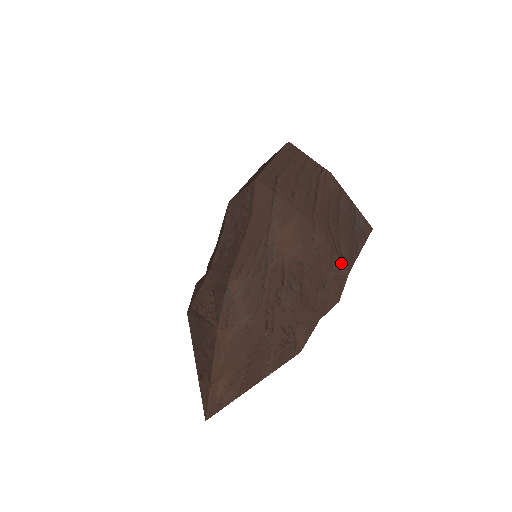
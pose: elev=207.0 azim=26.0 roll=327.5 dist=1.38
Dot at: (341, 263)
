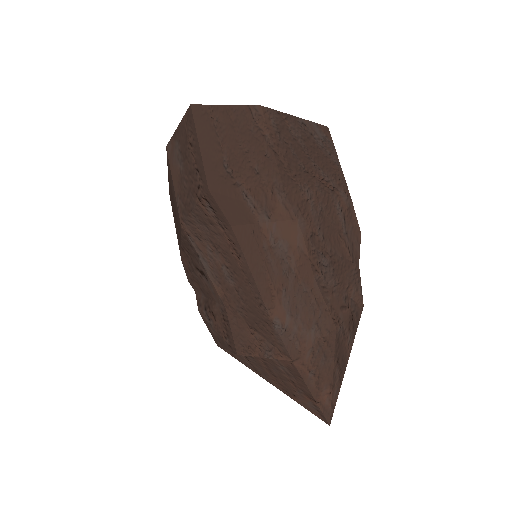
Dot at: (340, 197)
